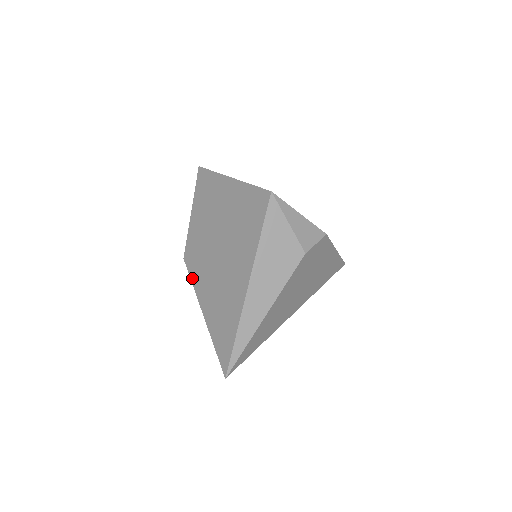
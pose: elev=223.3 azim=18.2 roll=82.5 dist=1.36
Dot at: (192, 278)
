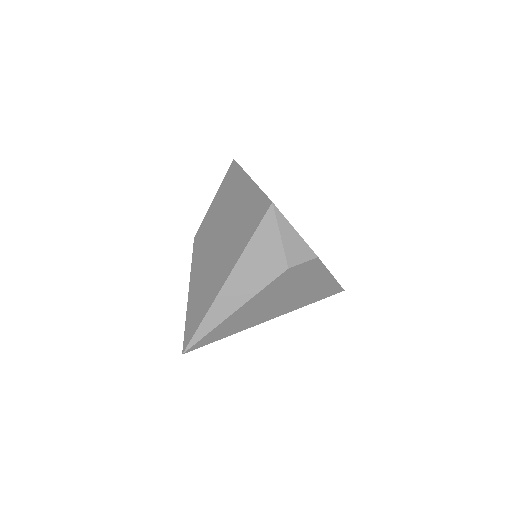
Dot at: (193, 257)
